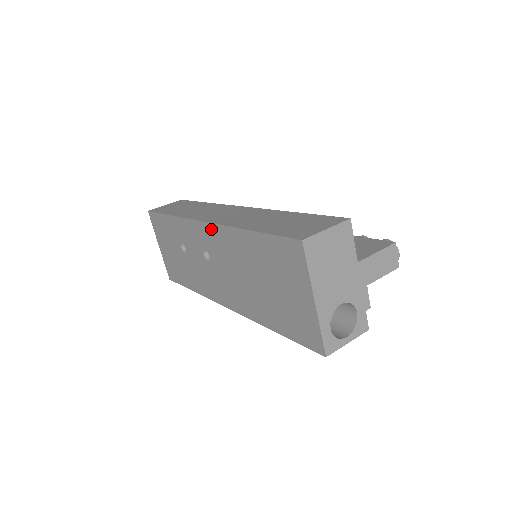
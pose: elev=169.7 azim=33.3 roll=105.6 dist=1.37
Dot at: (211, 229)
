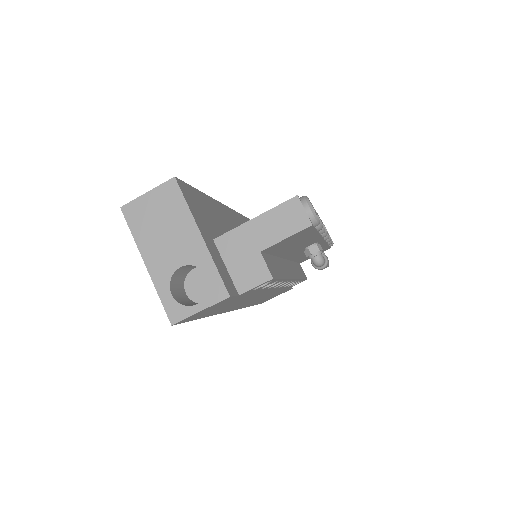
Dot at: occluded
